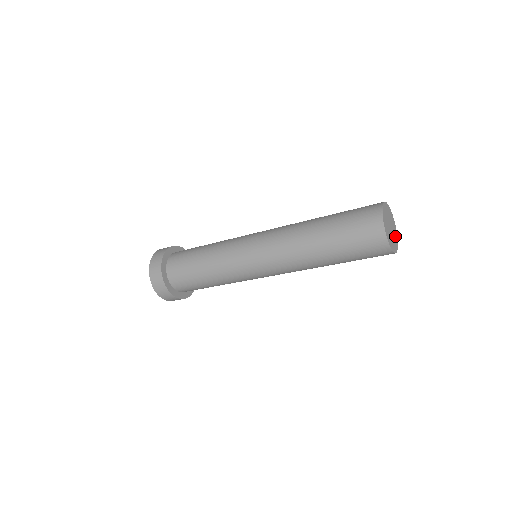
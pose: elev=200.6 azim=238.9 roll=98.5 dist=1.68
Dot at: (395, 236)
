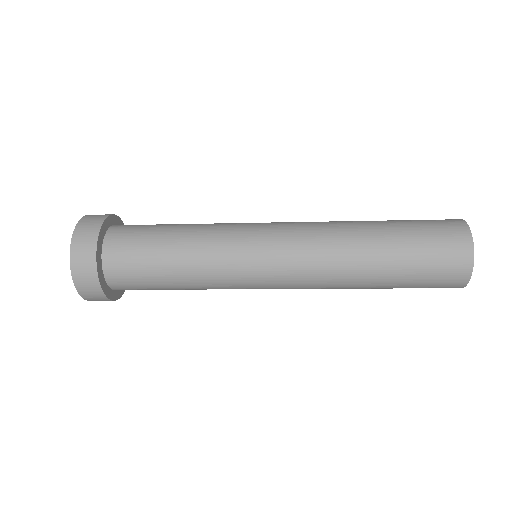
Dot at: occluded
